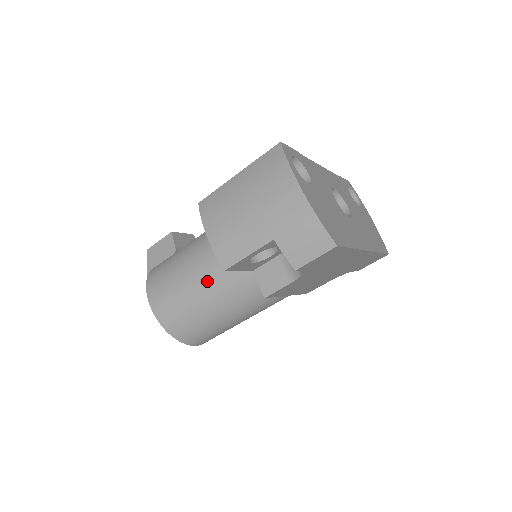
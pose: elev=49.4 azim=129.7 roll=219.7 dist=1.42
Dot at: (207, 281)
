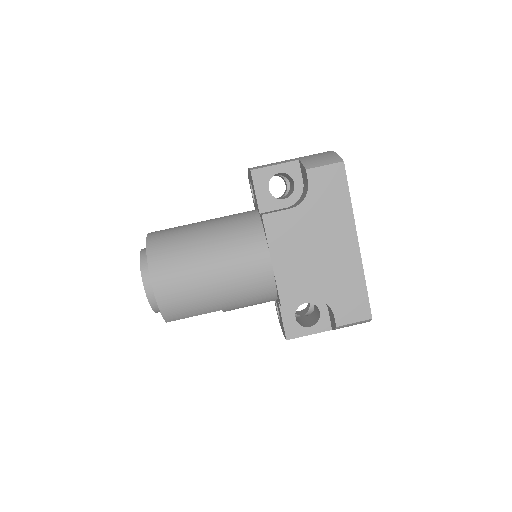
Dot at: (216, 220)
